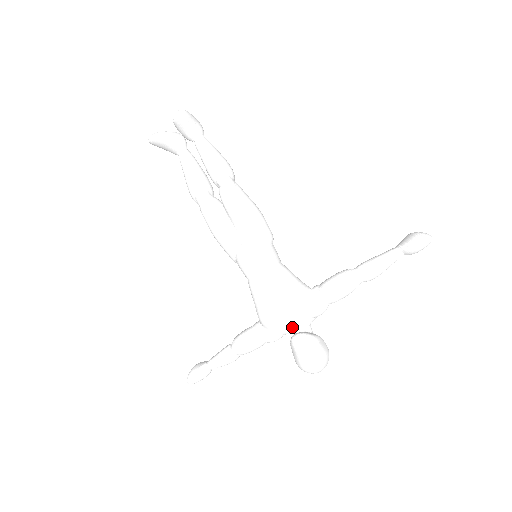
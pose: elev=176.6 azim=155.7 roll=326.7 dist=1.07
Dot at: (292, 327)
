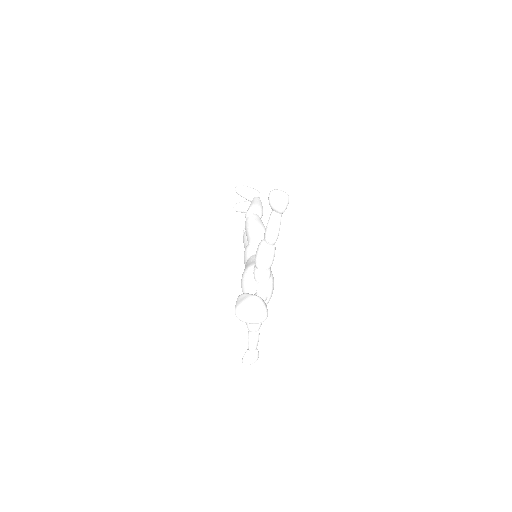
Dot at: occluded
